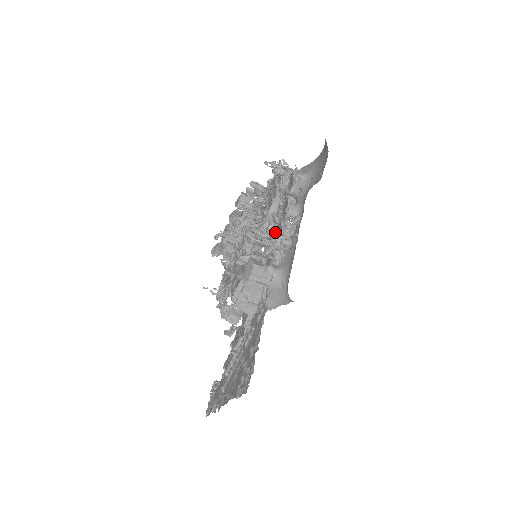
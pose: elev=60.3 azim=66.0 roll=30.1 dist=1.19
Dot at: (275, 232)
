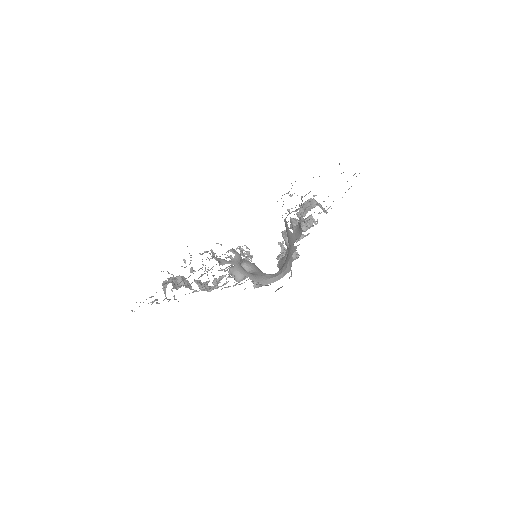
Dot at: occluded
